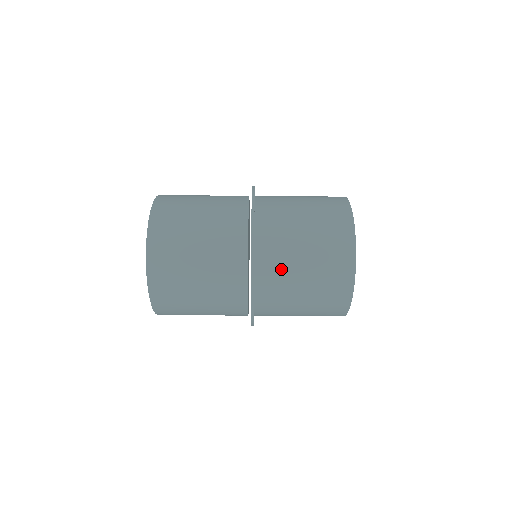
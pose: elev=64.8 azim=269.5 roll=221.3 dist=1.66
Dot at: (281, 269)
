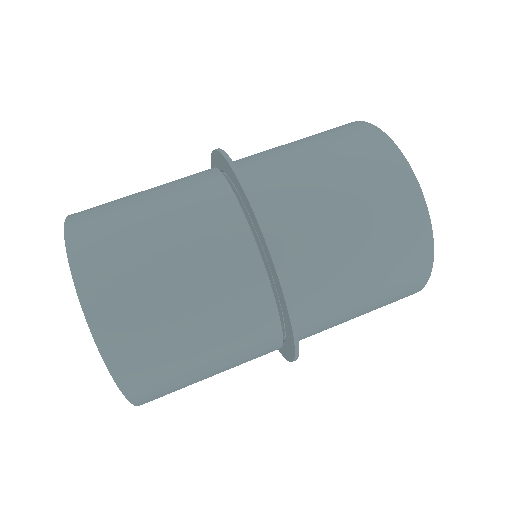
Dot at: (268, 156)
